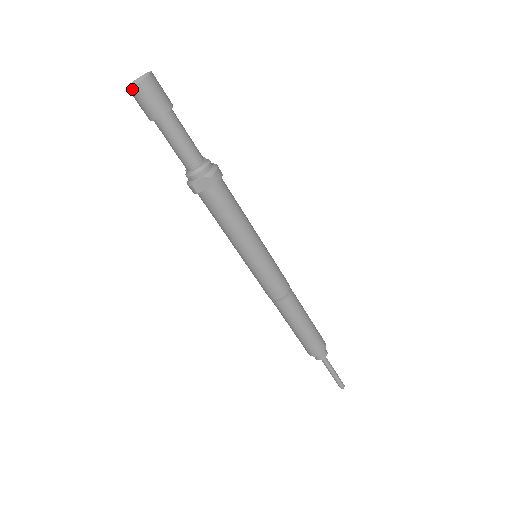
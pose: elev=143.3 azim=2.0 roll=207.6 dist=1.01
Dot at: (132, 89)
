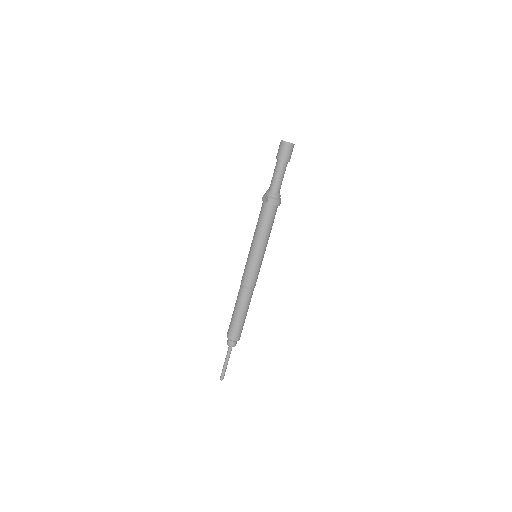
Dot at: (281, 141)
